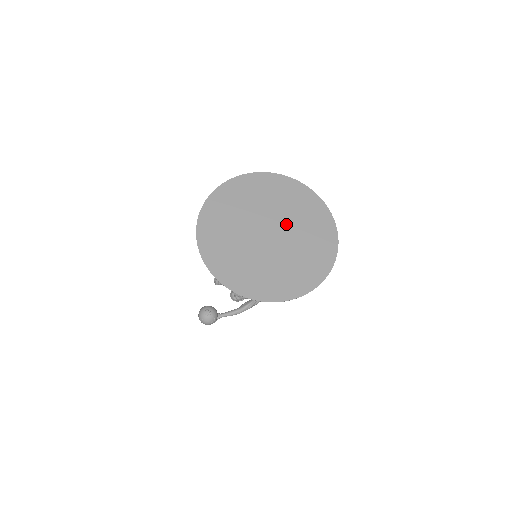
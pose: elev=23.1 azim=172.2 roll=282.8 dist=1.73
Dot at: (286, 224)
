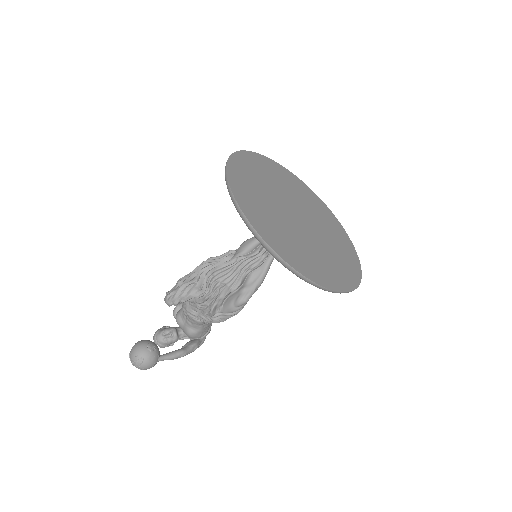
Dot at: (309, 214)
